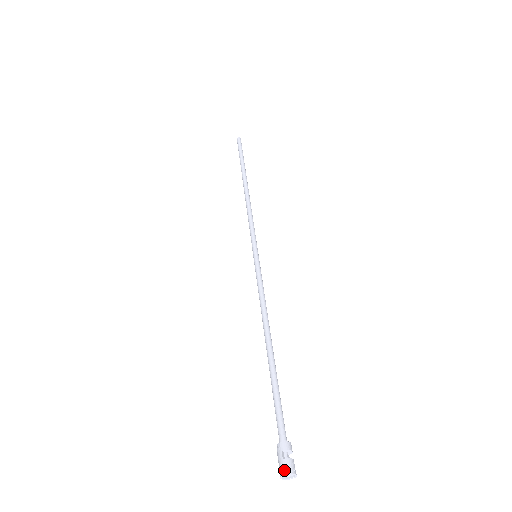
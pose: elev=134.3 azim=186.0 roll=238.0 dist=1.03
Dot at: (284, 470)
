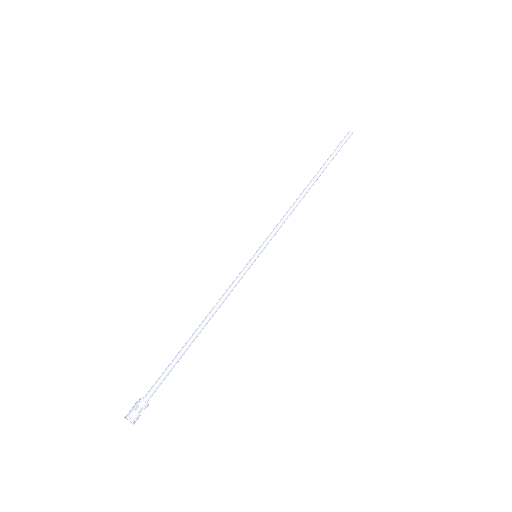
Dot at: (128, 416)
